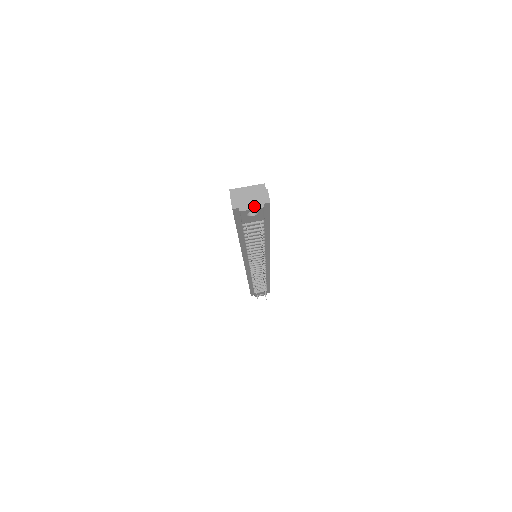
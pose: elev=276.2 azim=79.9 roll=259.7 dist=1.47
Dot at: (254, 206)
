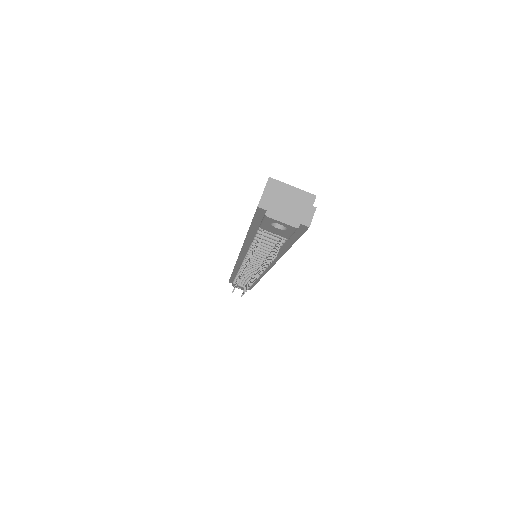
Dot at: (287, 219)
